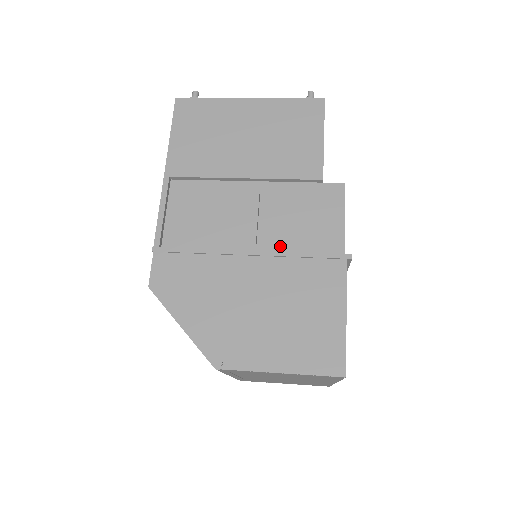
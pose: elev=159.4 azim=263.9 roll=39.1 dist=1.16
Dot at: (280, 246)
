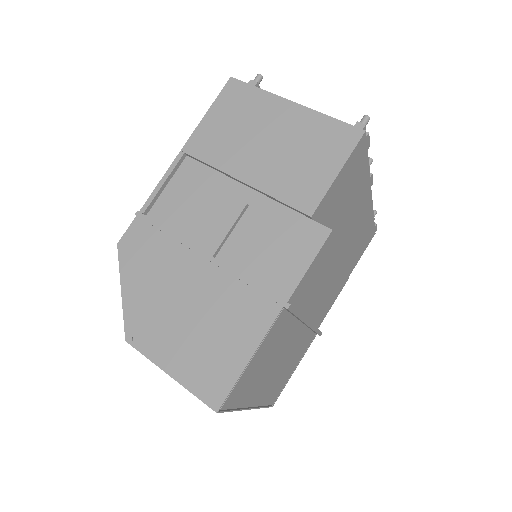
Dot at: (238, 262)
